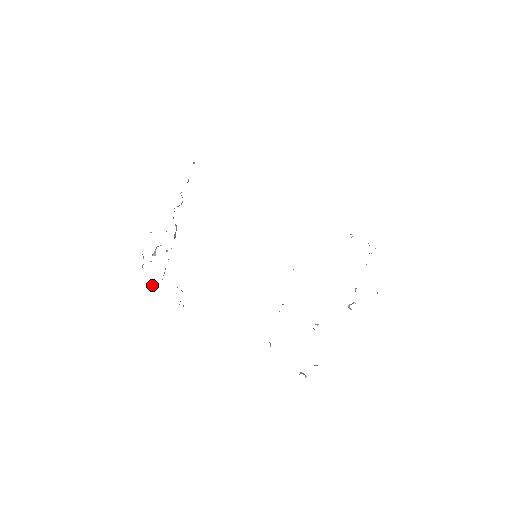
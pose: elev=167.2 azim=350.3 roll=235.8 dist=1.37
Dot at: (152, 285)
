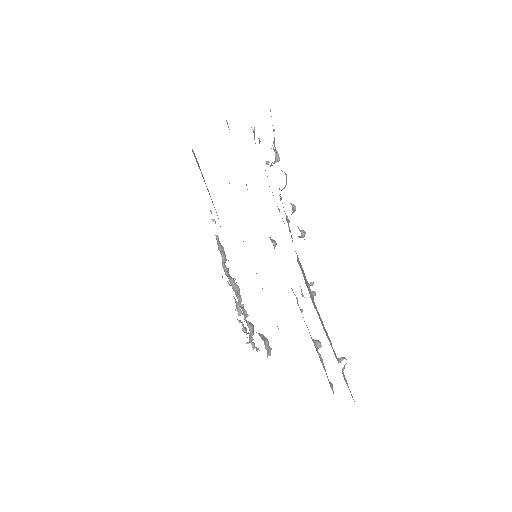
Dot at: (253, 344)
